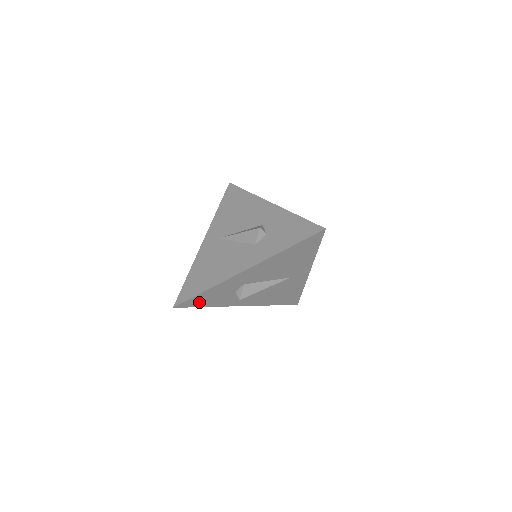
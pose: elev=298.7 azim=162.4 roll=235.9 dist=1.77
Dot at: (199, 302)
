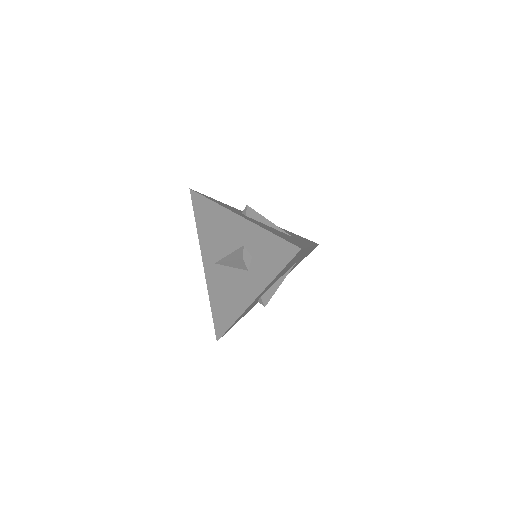
Dot at: (234, 324)
